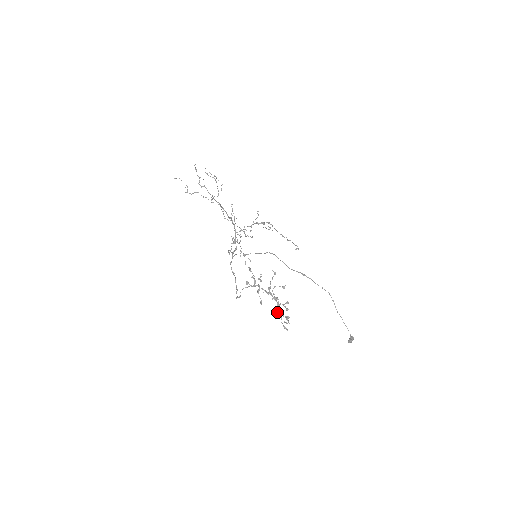
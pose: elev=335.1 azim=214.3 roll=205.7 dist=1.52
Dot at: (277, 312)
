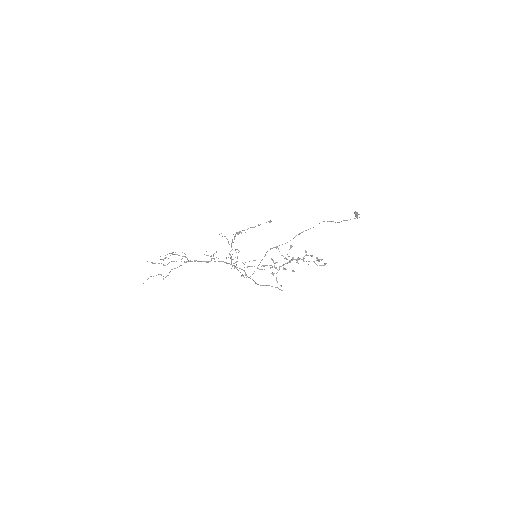
Dot at: occluded
